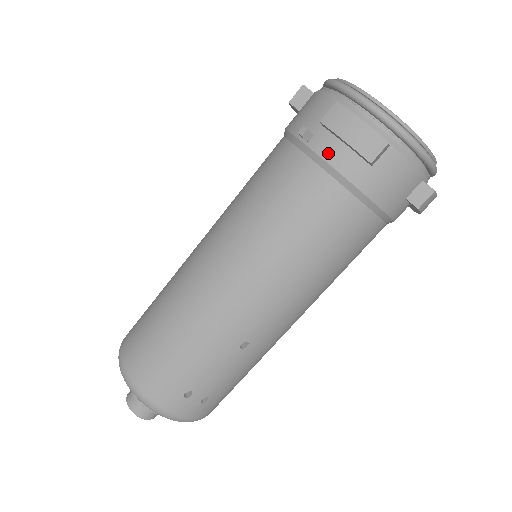
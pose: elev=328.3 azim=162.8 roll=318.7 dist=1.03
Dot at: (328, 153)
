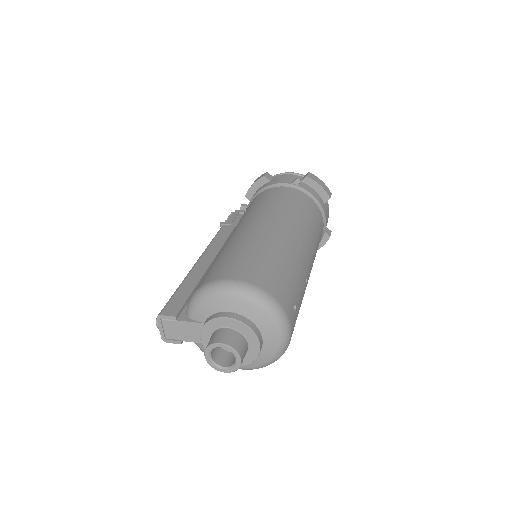
Dot at: (311, 191)
